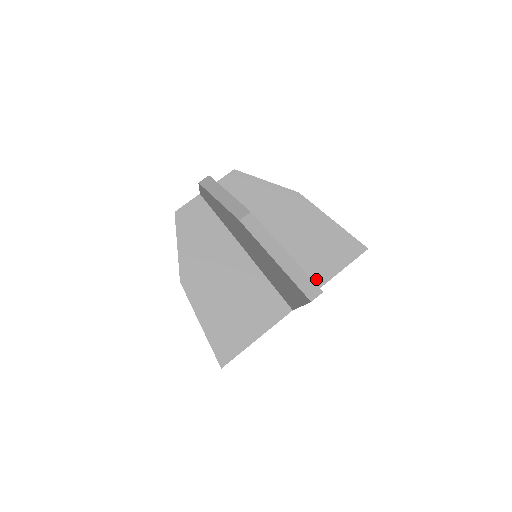
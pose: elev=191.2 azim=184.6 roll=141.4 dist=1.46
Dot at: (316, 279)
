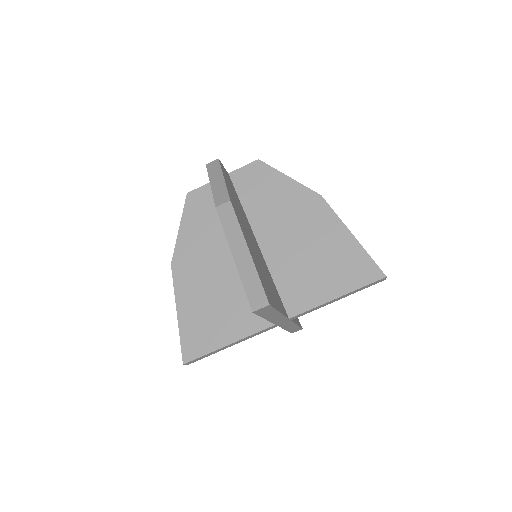
Dot at: (312, 297)
